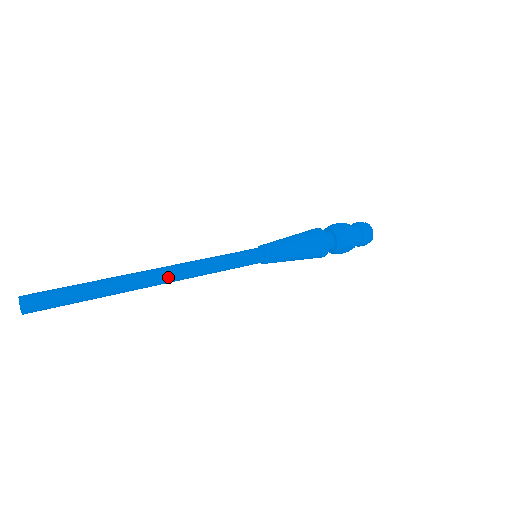
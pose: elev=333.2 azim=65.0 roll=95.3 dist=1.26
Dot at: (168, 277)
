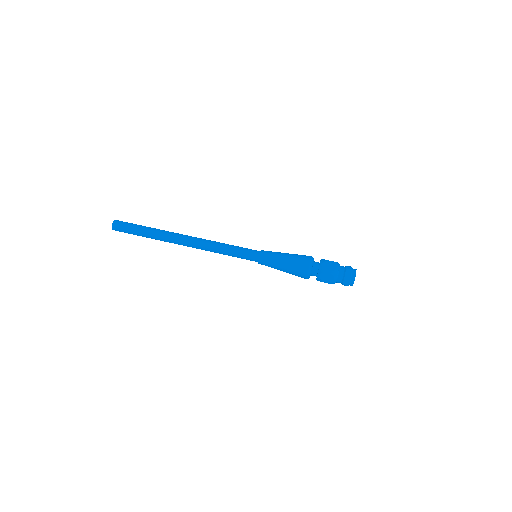
Dot at: (193, 247)
